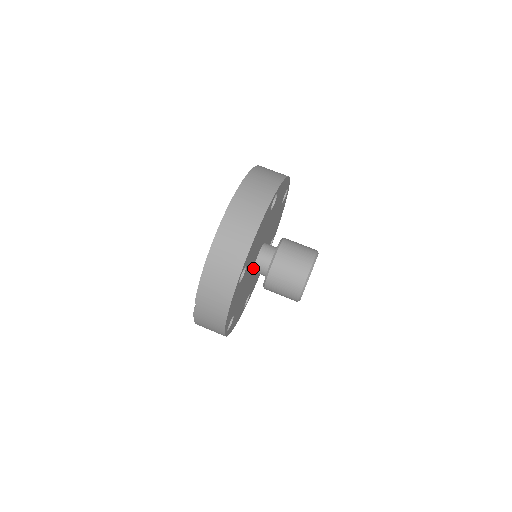
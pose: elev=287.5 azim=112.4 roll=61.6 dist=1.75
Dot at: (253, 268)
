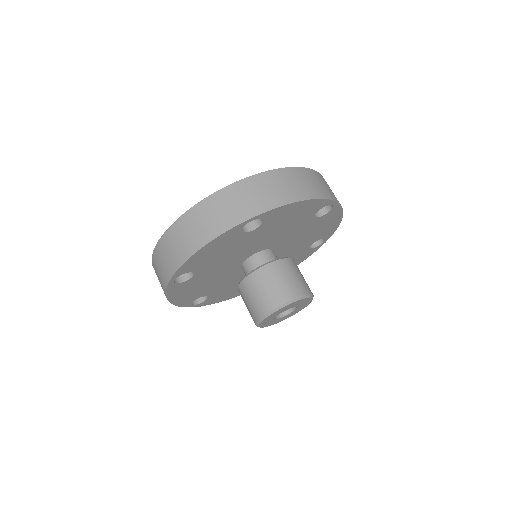
Dot at: (242, 267)
